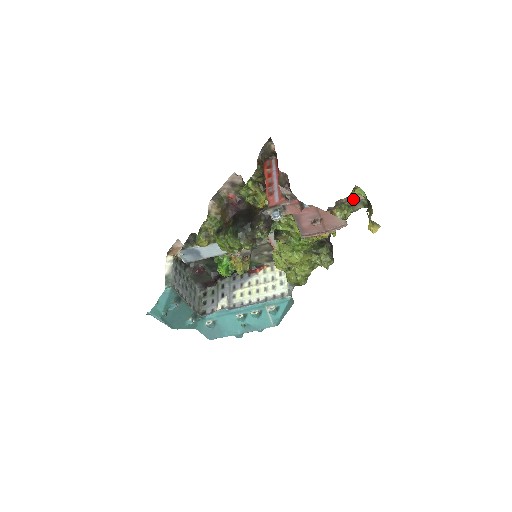
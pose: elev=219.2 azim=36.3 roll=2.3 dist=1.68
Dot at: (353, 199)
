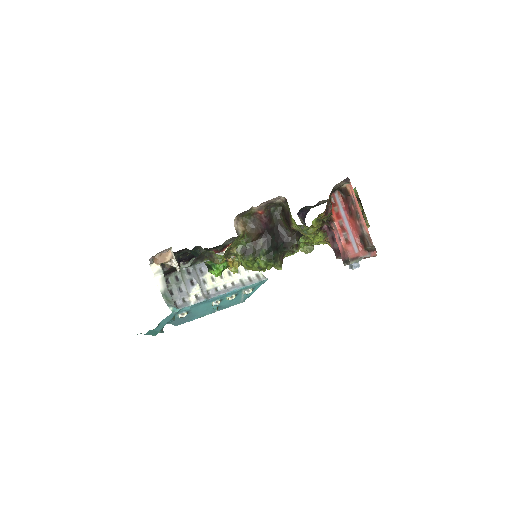
Dot at: occluded
